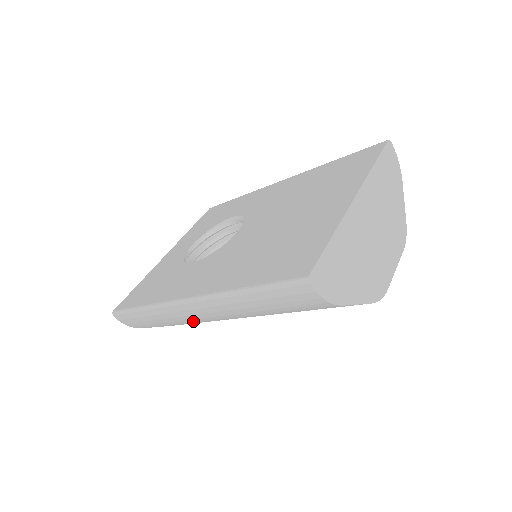
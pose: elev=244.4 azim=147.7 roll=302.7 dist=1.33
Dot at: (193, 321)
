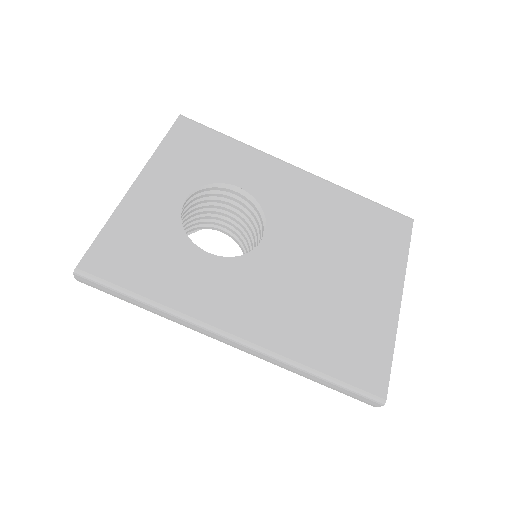
Dot at: occluded
